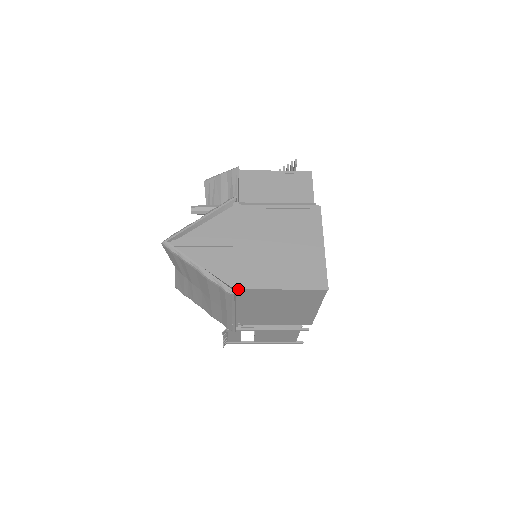
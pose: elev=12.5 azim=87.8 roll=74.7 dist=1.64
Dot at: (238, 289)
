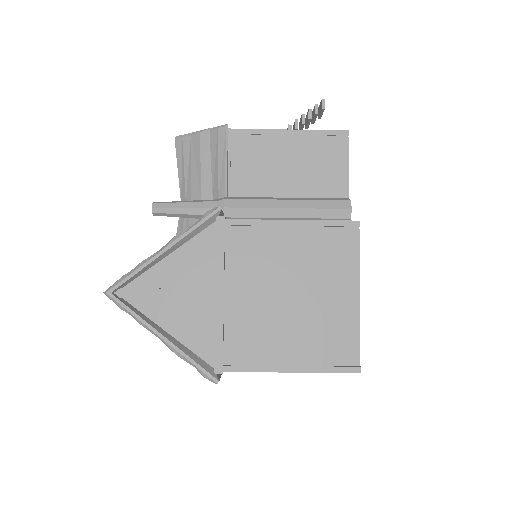
Dot at: (223, 371)
